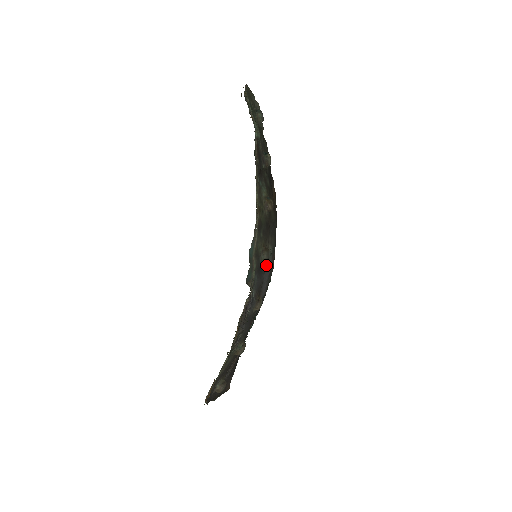
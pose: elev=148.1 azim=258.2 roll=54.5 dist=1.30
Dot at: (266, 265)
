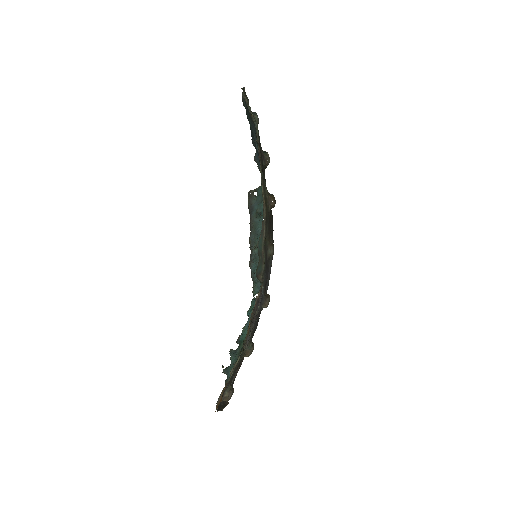
Dot at: (269, 263)
